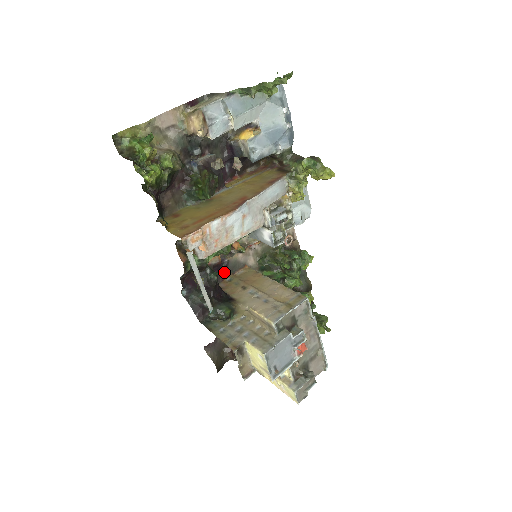
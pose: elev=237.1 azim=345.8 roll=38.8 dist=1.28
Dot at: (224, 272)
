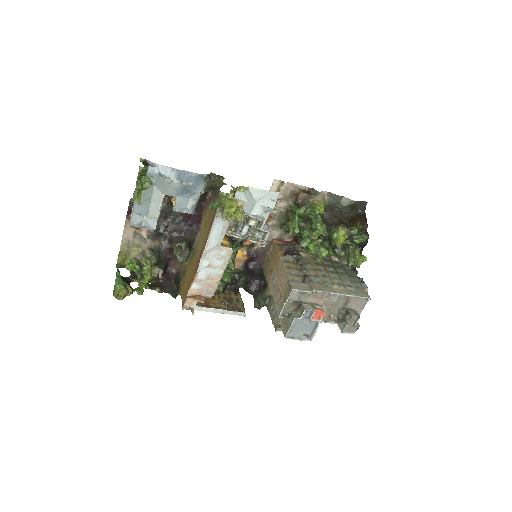
Dot at: (260, 256)
